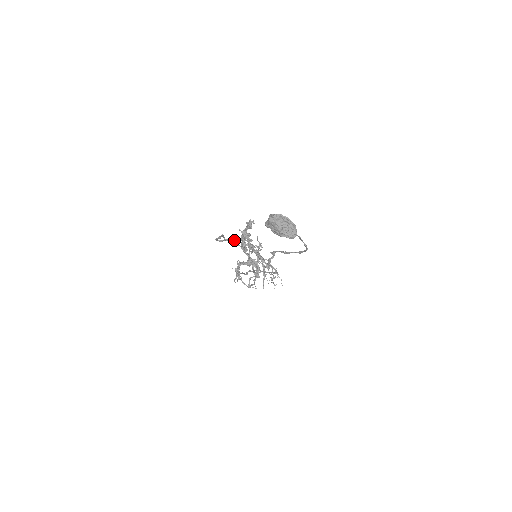
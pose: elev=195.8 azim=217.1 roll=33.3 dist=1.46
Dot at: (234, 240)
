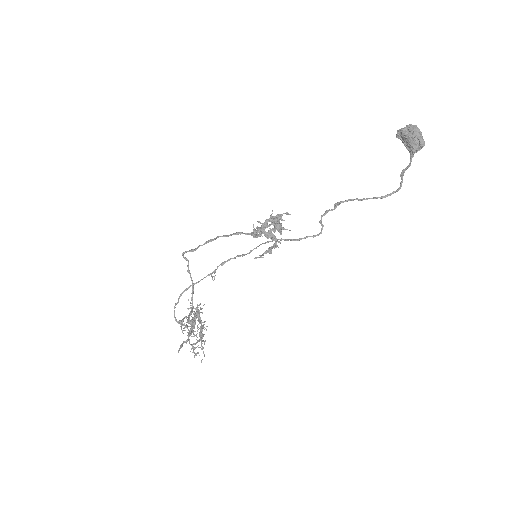
Dot at: (241, 232)
